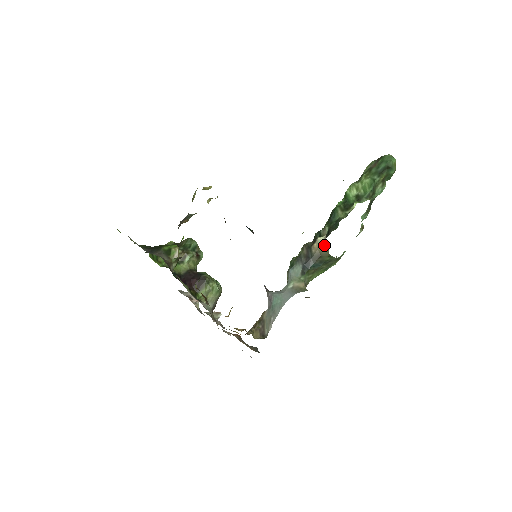
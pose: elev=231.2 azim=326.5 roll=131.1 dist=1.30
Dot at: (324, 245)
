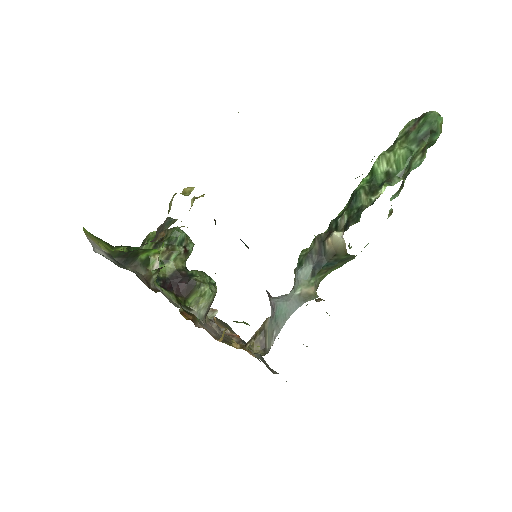
Dot at: (341, 243)
